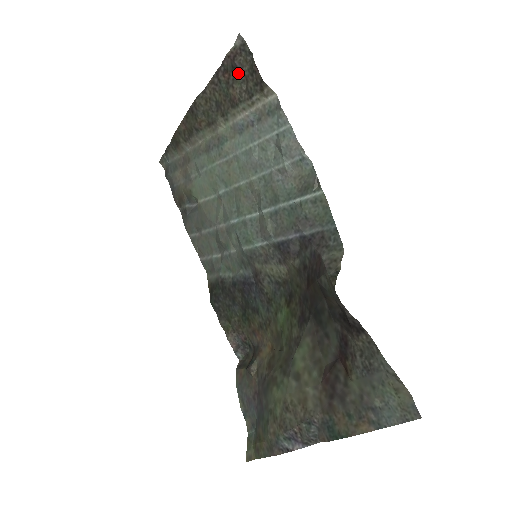
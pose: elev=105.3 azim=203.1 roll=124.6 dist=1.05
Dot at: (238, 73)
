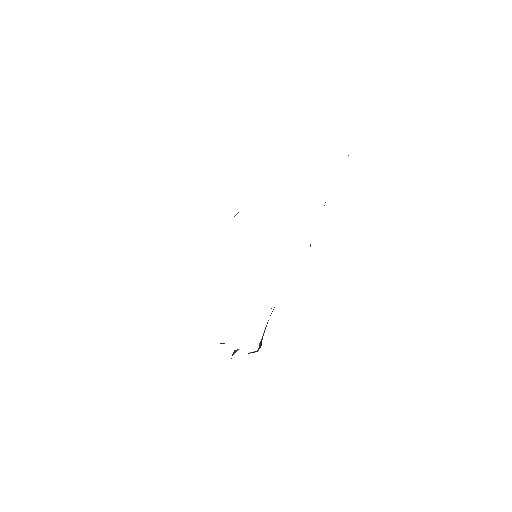
Dot at: occluded
